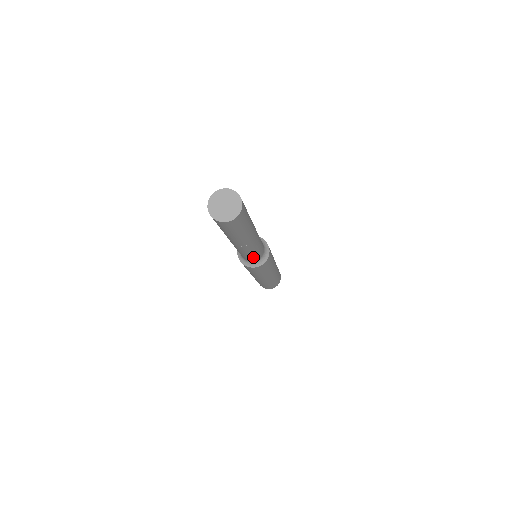
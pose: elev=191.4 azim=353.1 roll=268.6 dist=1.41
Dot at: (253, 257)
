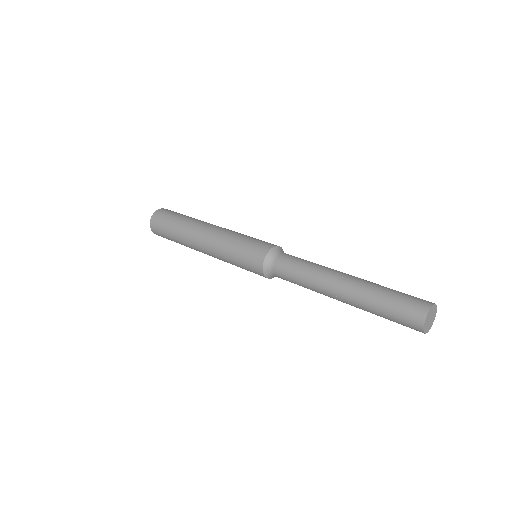
Dot at: occluded
